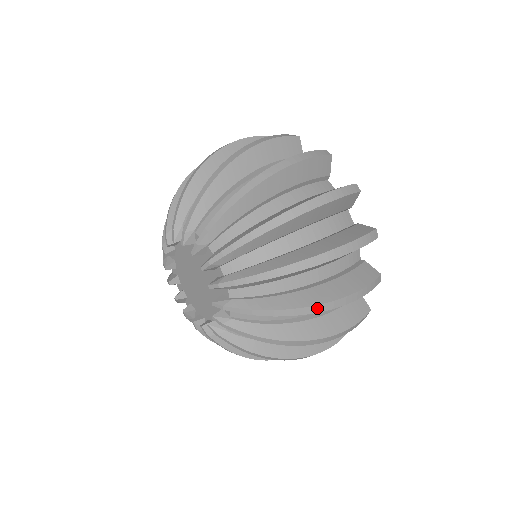
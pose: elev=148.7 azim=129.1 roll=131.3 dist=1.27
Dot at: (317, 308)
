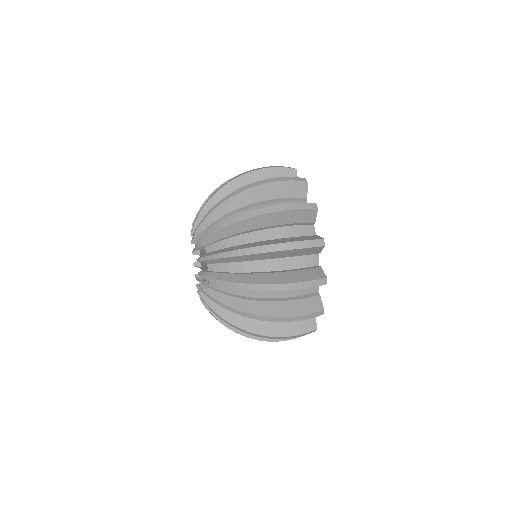
Dot at: (255, 335)
